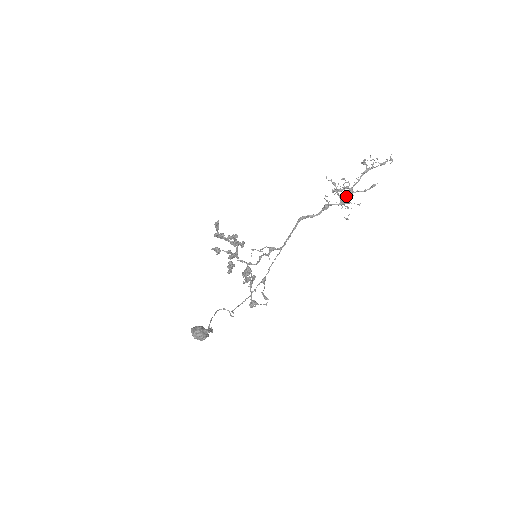
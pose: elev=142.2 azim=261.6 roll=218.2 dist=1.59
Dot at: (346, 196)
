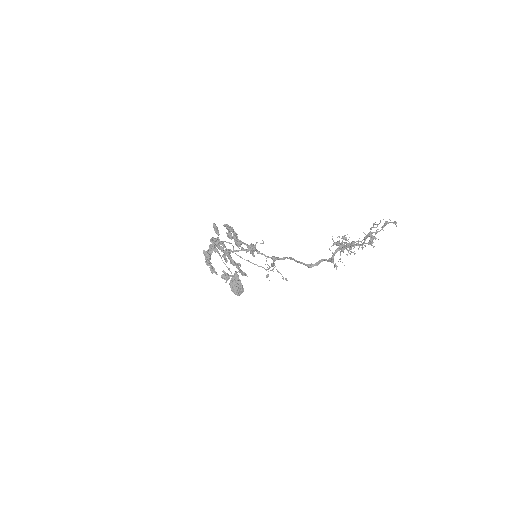
Dot at: (347, 244)
